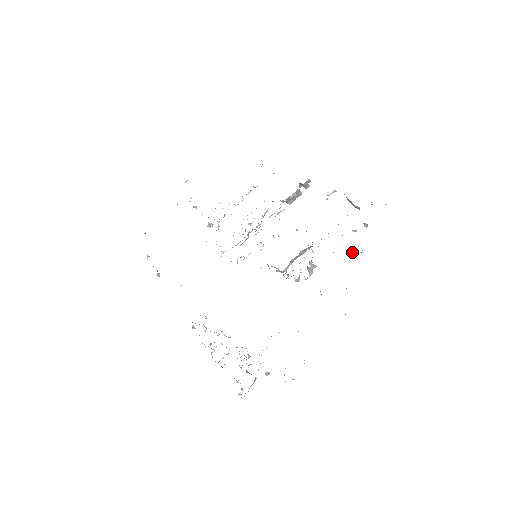
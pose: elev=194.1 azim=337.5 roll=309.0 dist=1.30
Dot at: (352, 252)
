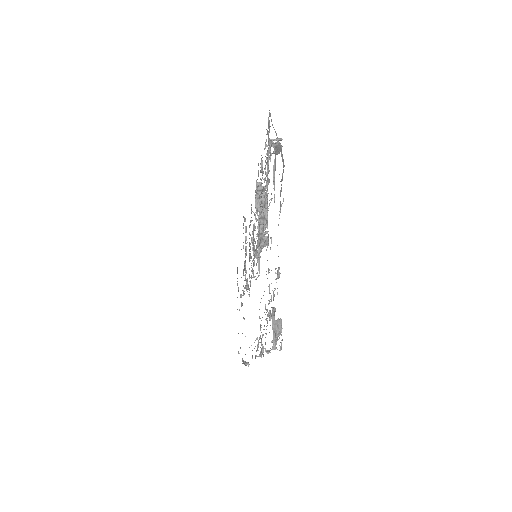
Dot at: occluded
